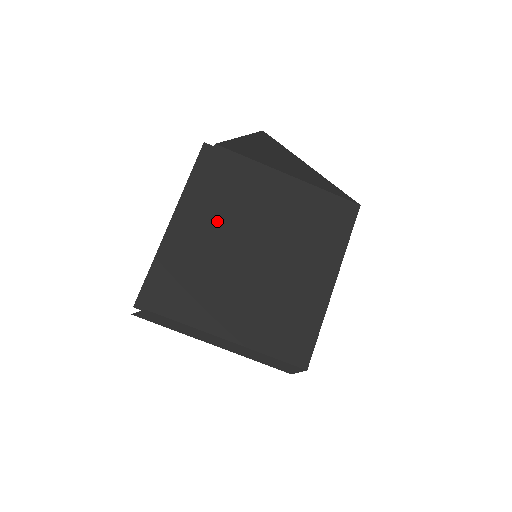
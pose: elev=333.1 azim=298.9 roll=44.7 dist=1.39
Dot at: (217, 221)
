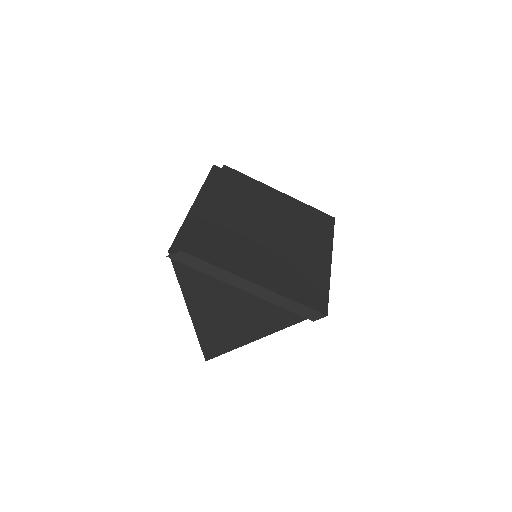
Dot at: (233, 206)
